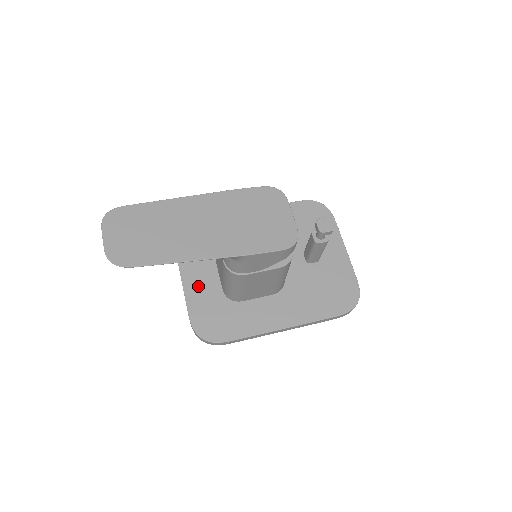
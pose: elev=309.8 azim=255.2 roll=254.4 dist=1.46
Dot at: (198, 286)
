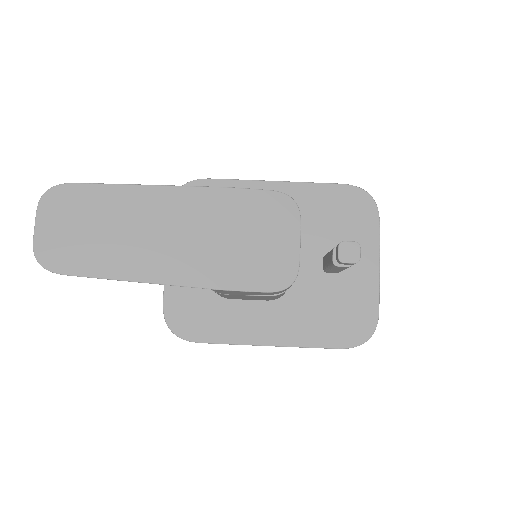
Dot at: occluded
